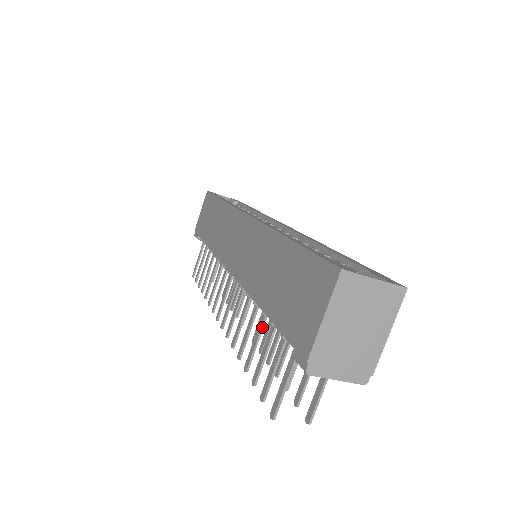
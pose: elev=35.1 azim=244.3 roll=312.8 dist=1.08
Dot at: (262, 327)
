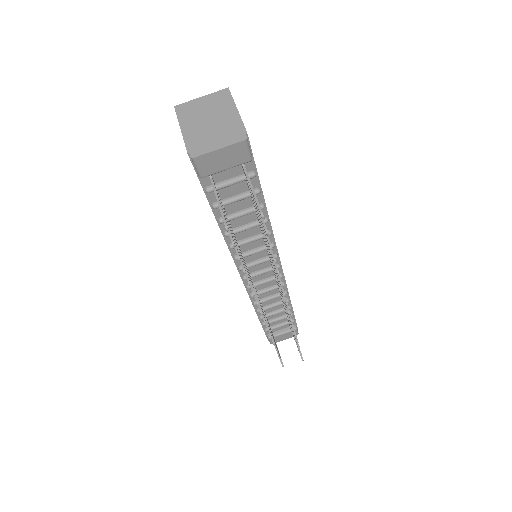
Dot at: occluded
